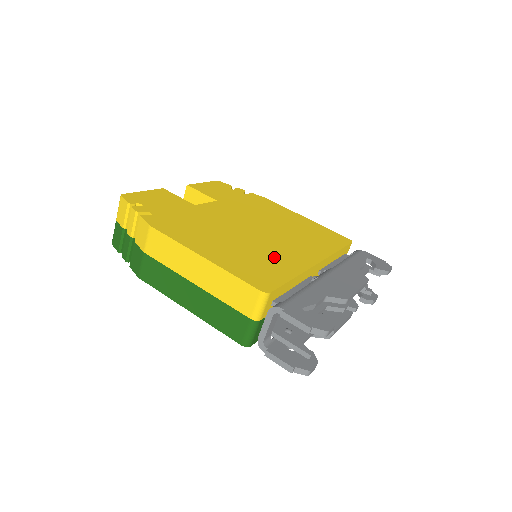
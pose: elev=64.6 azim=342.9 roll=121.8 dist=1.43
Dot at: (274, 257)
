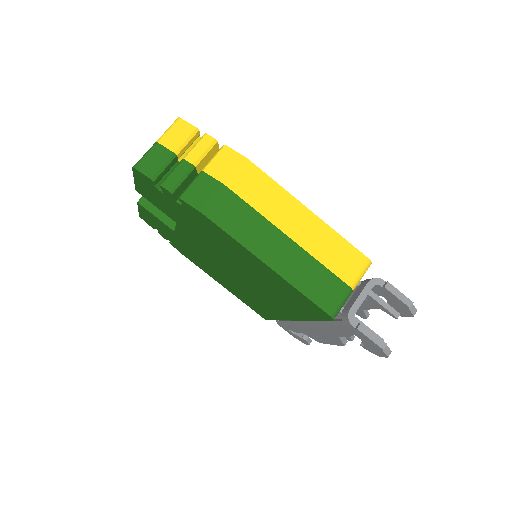
Dot at: occluded
